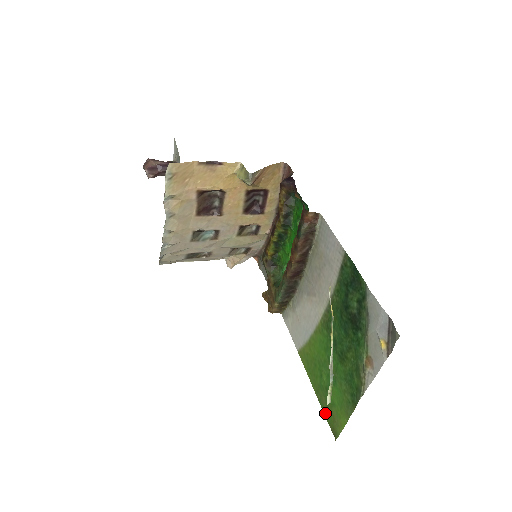
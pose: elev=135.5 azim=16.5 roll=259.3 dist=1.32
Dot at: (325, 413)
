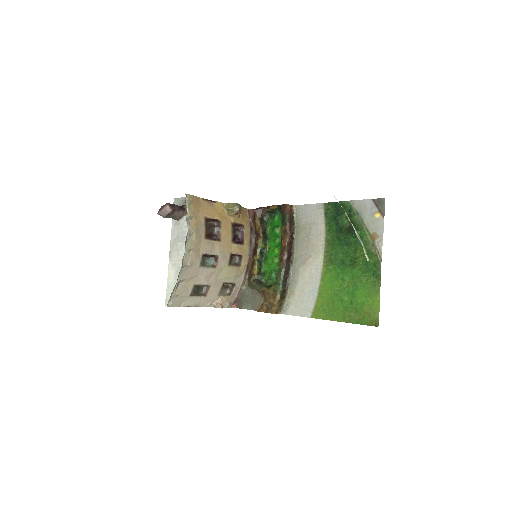
Dot at: (359, 322)
